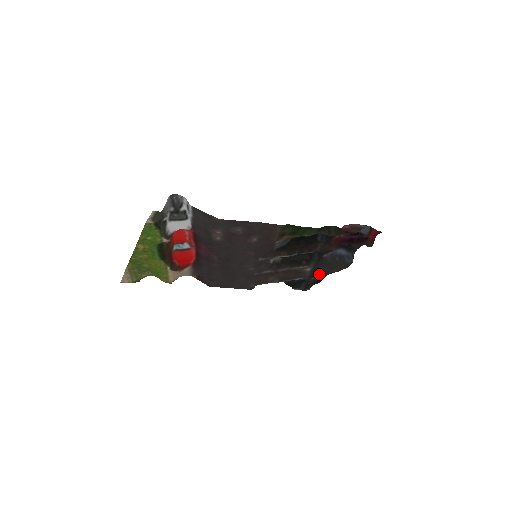
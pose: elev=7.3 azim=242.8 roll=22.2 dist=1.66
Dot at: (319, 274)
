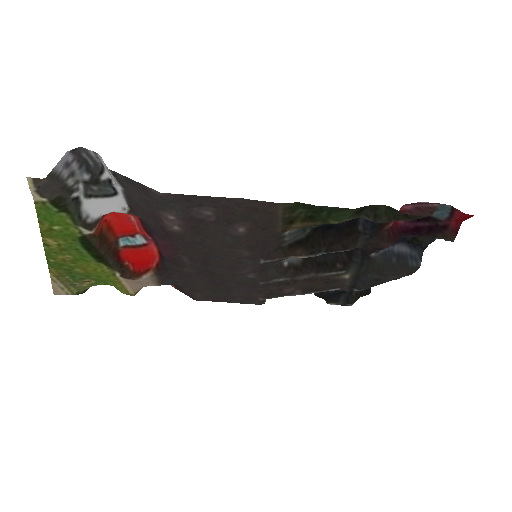
Dot at: (365, 283)
